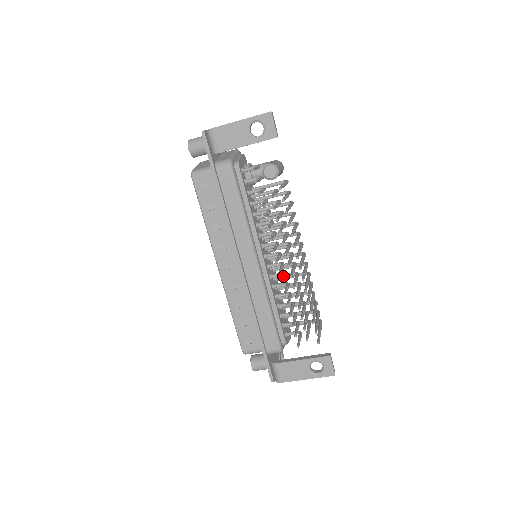
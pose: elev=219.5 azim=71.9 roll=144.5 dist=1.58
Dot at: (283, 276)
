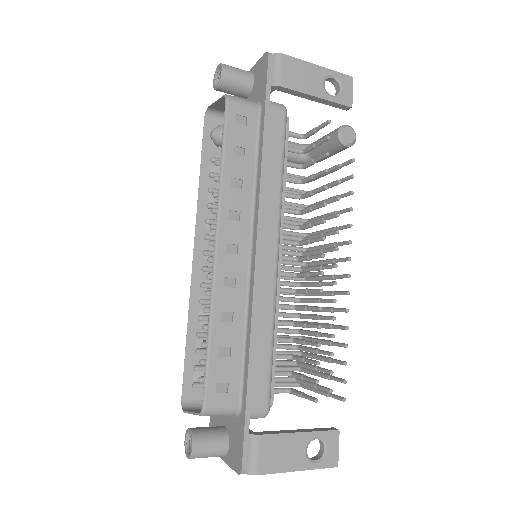
Dot at: (306, 288)
